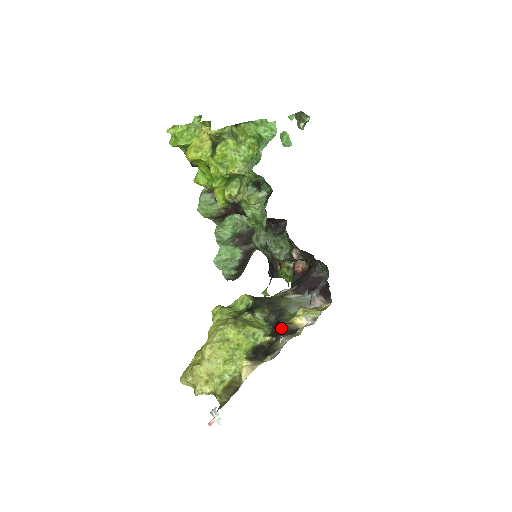
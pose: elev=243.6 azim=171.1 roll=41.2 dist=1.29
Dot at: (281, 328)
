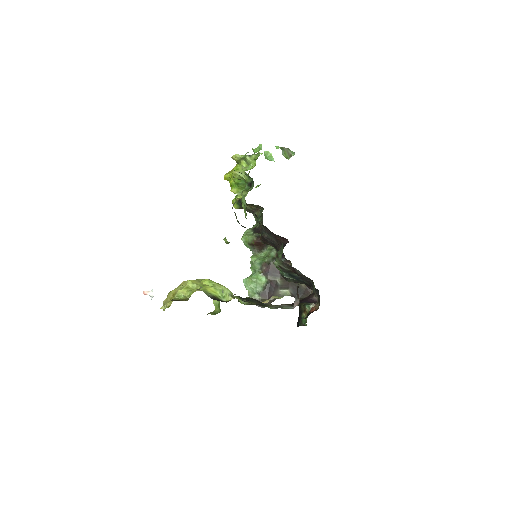
Dot at: (248, 301)
